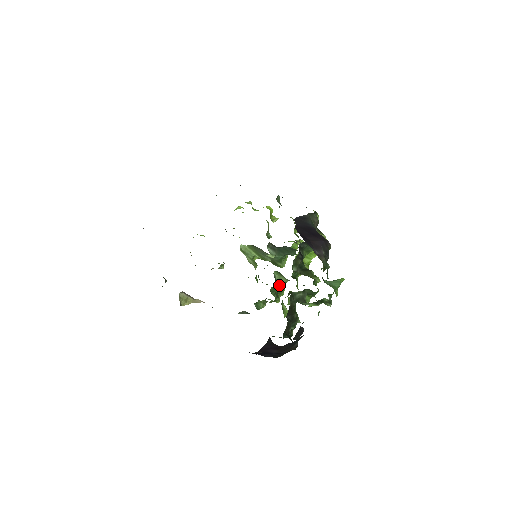
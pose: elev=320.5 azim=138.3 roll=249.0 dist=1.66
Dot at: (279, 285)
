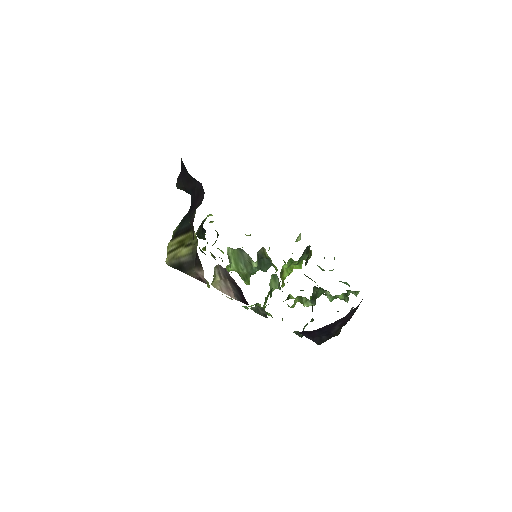
Dot at: occluded
